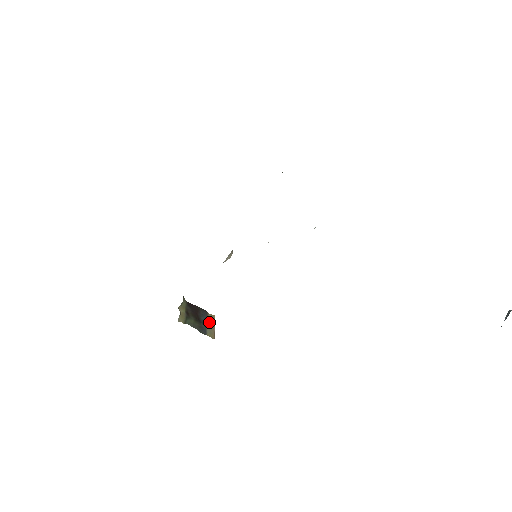
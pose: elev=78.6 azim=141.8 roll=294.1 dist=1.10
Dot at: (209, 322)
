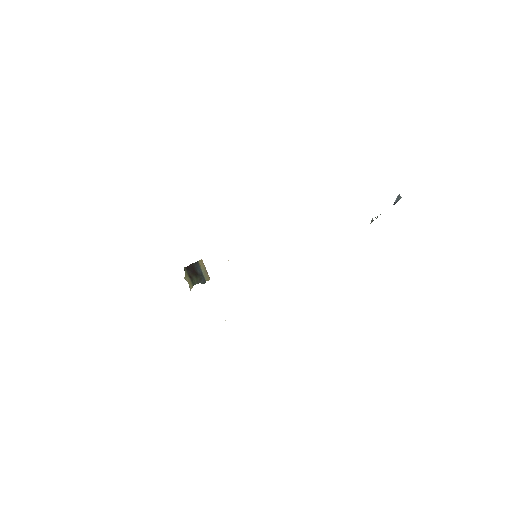
Dot at: (202, 269)
